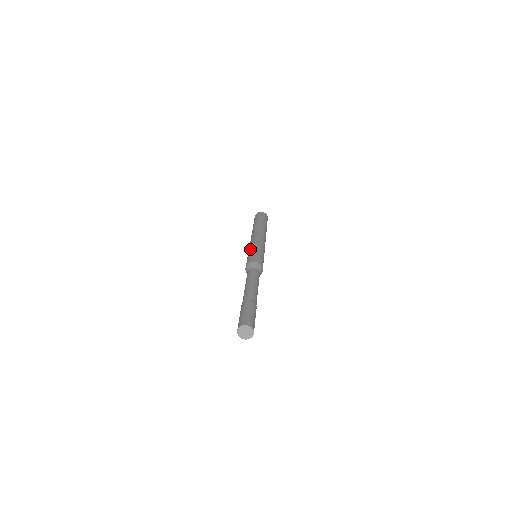
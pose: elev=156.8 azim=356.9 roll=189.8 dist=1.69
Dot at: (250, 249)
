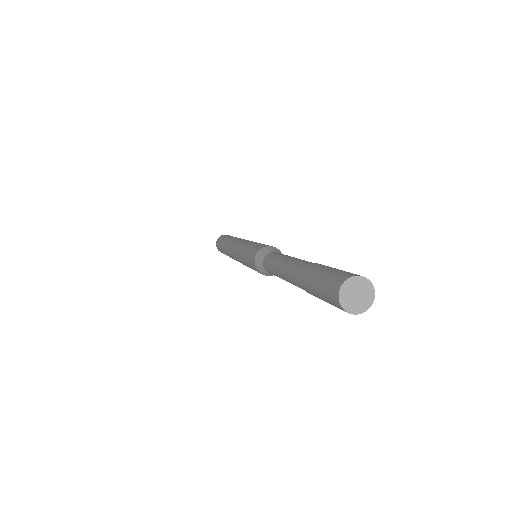
Dot at: (248, 244)
